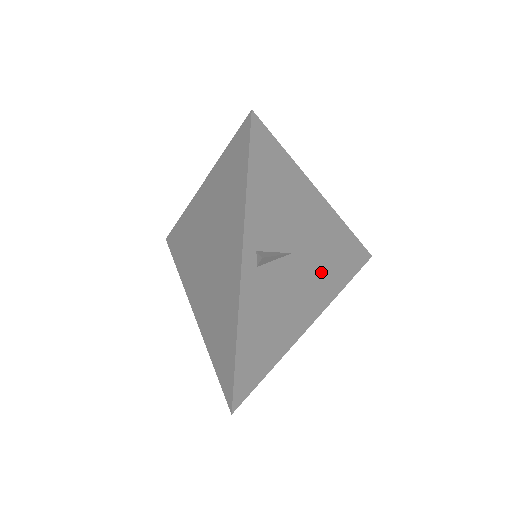
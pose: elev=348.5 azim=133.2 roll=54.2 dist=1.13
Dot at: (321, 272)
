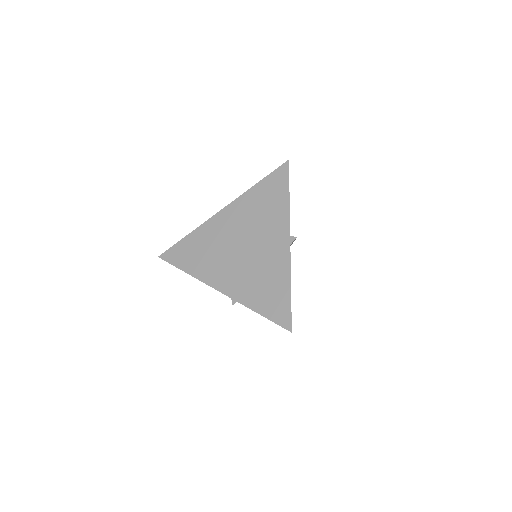
Dot at: occluded
